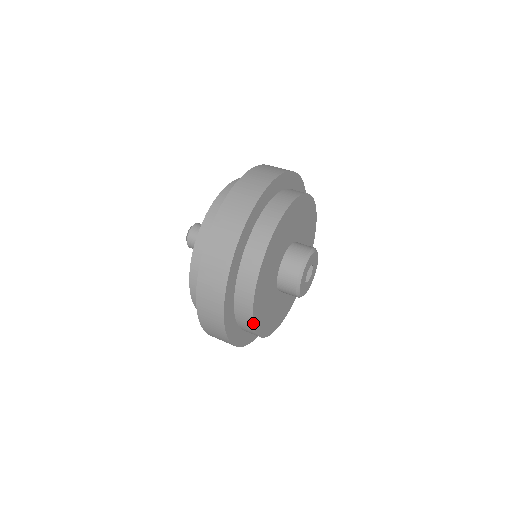
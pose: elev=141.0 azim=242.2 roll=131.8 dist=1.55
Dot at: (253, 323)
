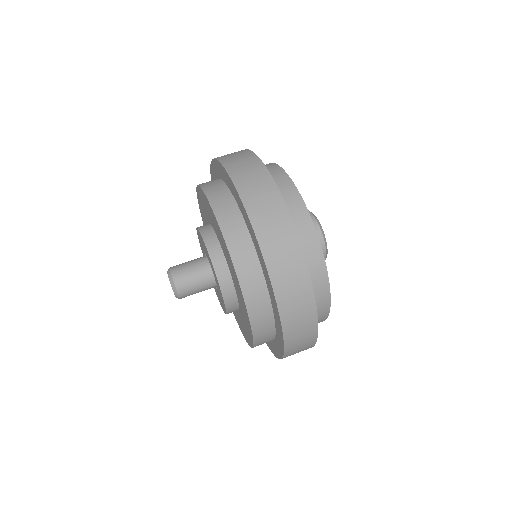
Dot at: occluded
